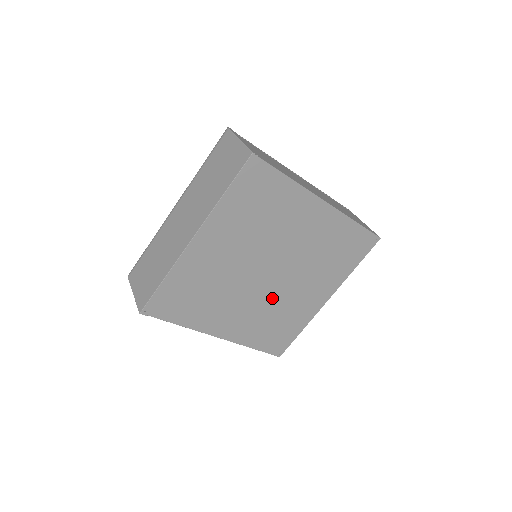
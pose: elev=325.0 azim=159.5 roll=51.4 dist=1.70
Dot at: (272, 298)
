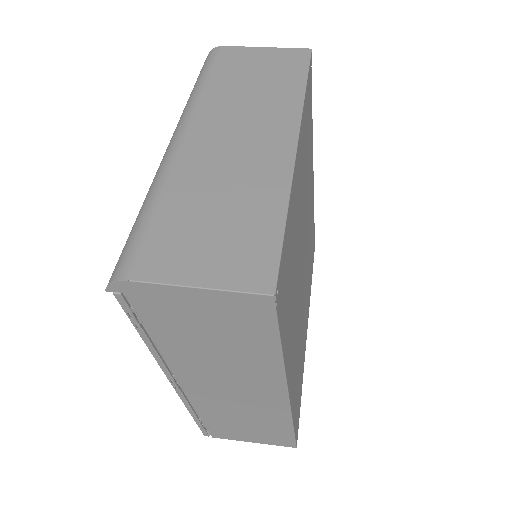
Dot at: (301, 312)
